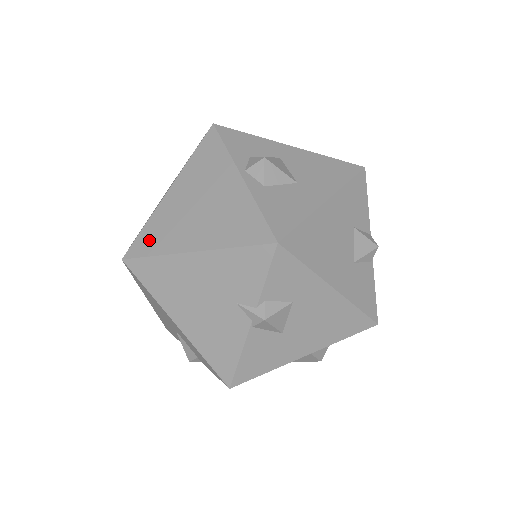
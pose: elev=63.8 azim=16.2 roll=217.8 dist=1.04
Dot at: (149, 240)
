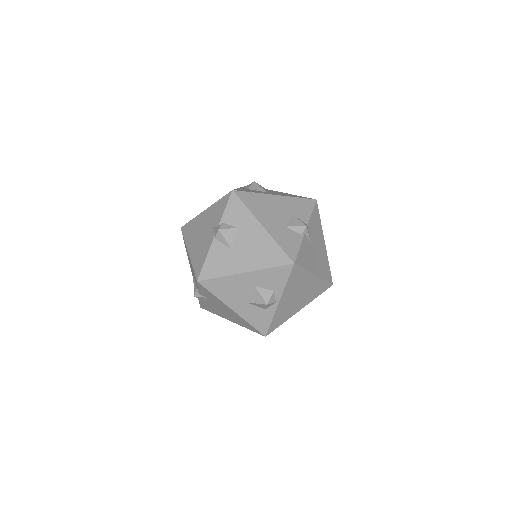
Dot at: occluded
